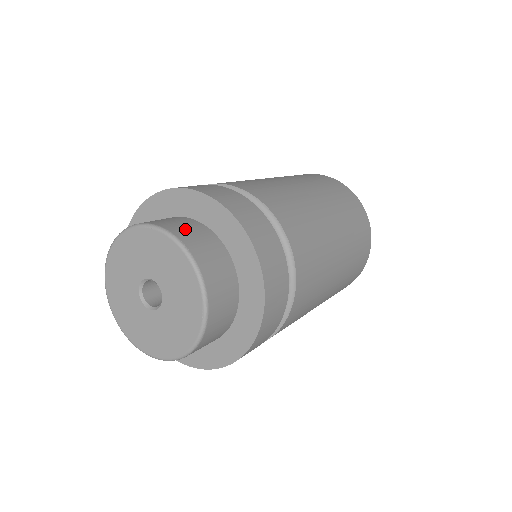
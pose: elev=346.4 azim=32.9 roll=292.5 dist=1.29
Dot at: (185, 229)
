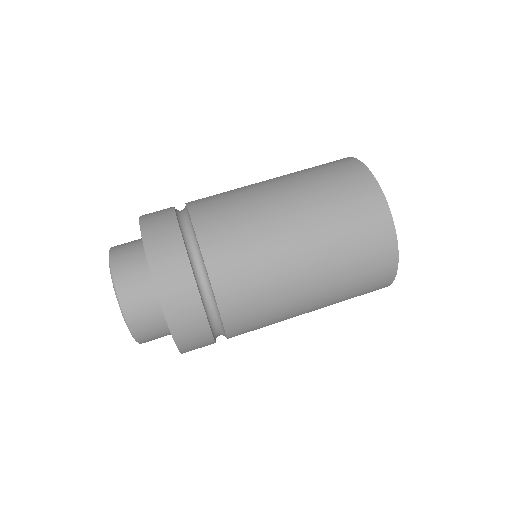
Dot at: (133, 288)
